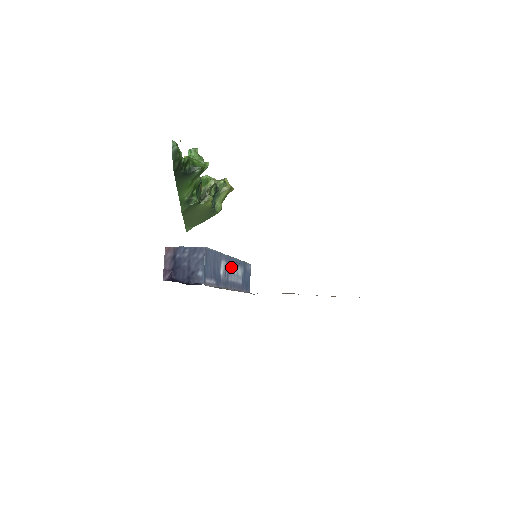
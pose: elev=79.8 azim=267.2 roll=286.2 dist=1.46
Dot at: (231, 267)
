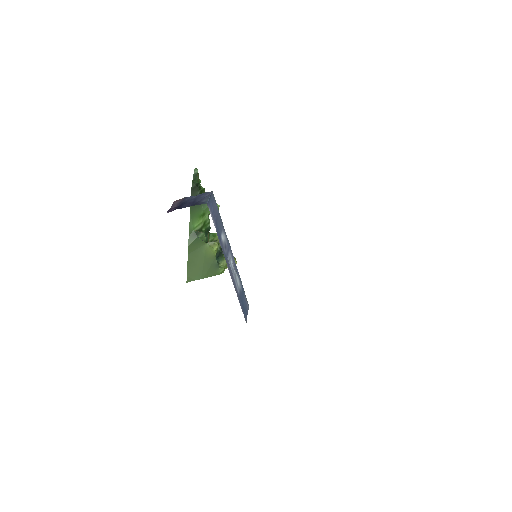
Dot at: (231, 258)
